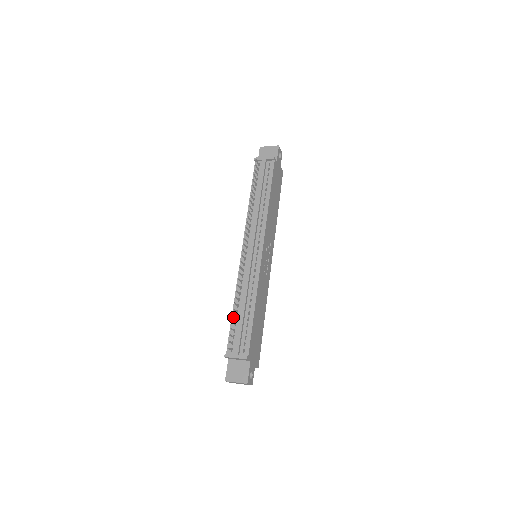
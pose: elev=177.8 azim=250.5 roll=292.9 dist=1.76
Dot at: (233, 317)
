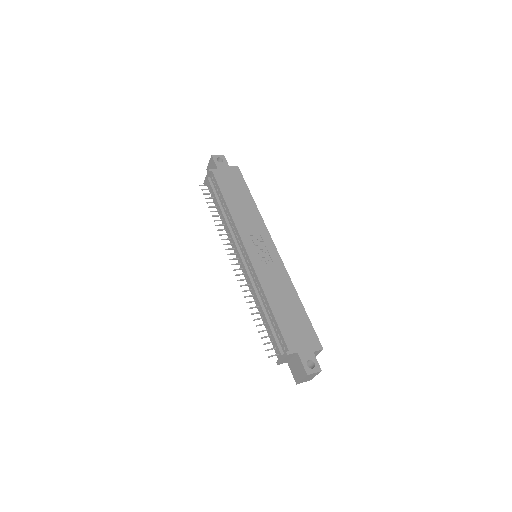
Dot at: (265, 325)
